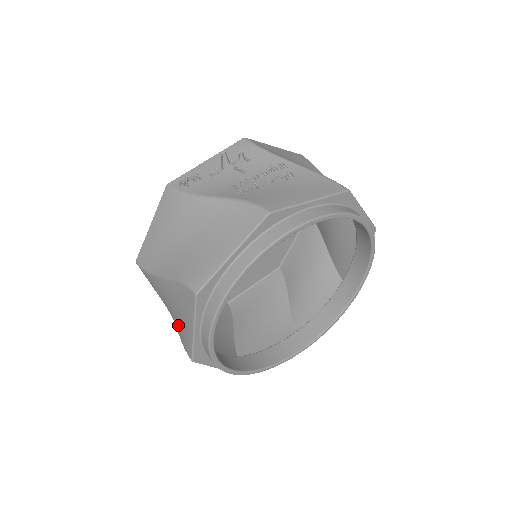
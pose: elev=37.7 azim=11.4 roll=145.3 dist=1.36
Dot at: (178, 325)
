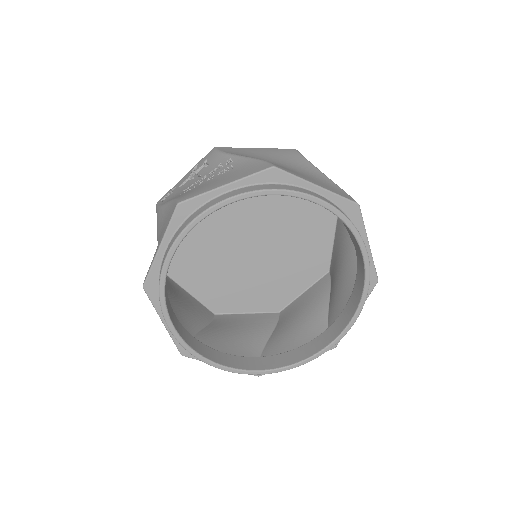
Dot at: occluded
